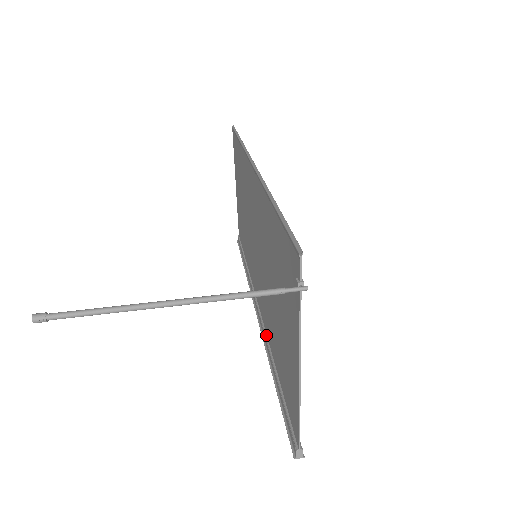
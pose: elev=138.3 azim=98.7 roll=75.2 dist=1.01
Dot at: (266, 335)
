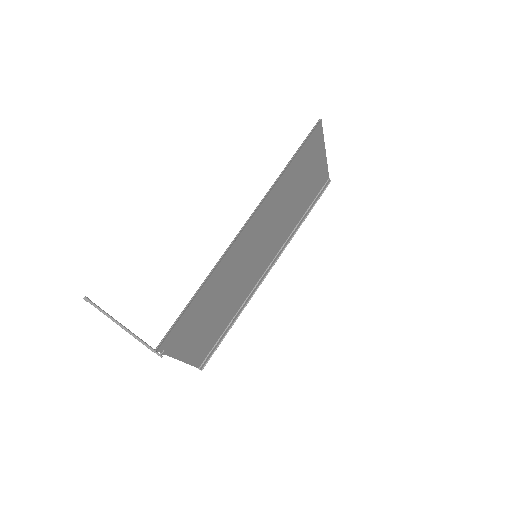
Dot at: (247, 296)
